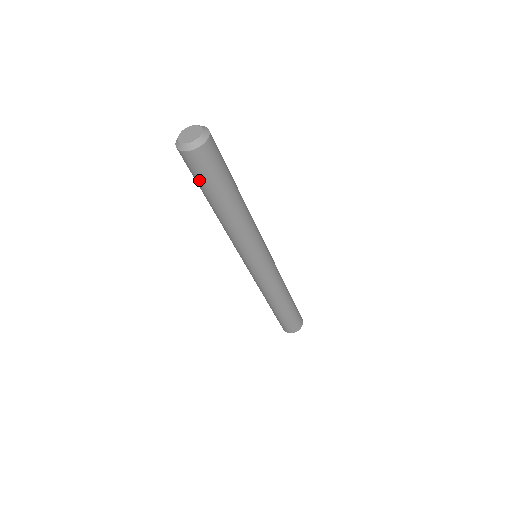
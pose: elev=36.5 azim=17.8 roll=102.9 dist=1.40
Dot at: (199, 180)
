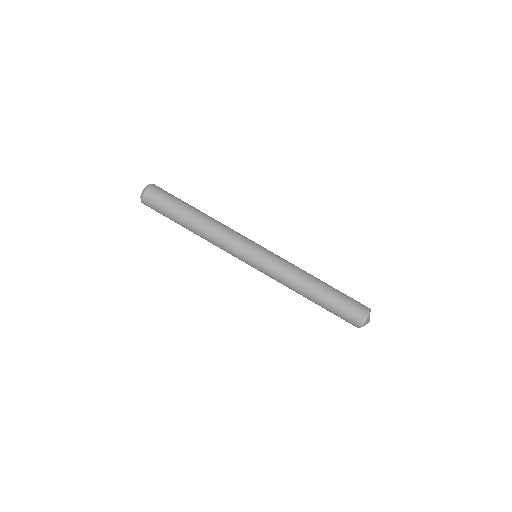
Dot at: (163, 215)
